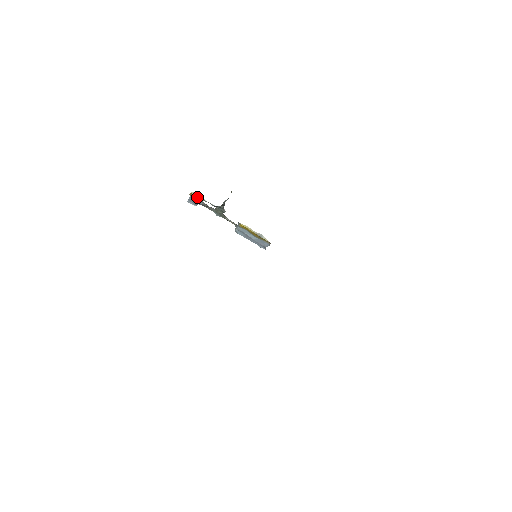
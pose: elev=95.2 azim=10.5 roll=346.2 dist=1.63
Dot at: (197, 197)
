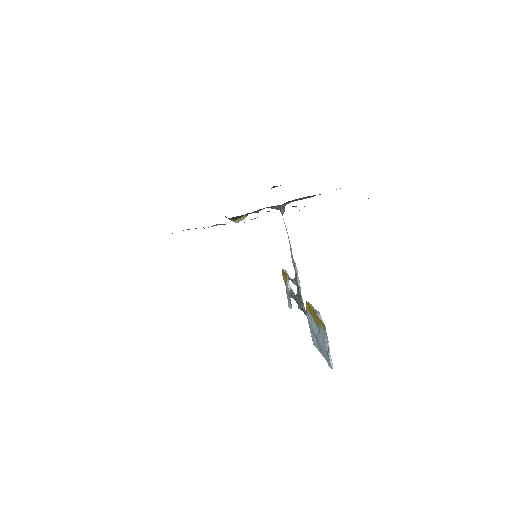
Dot at: (285, 274)
